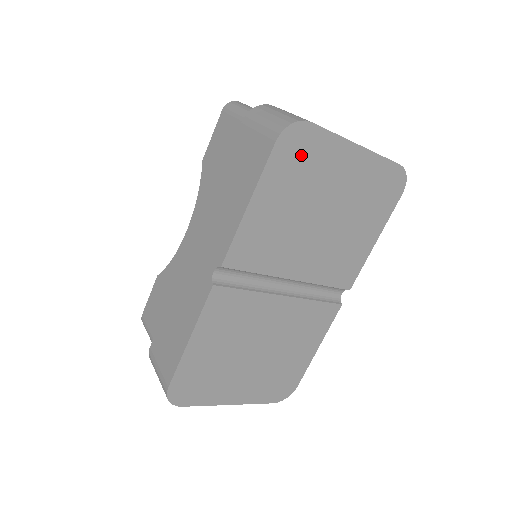
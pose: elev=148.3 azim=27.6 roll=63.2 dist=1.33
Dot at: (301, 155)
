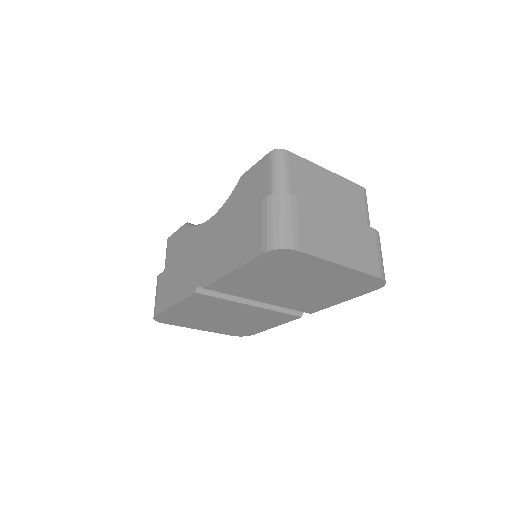
Dot at: (284, 261)
